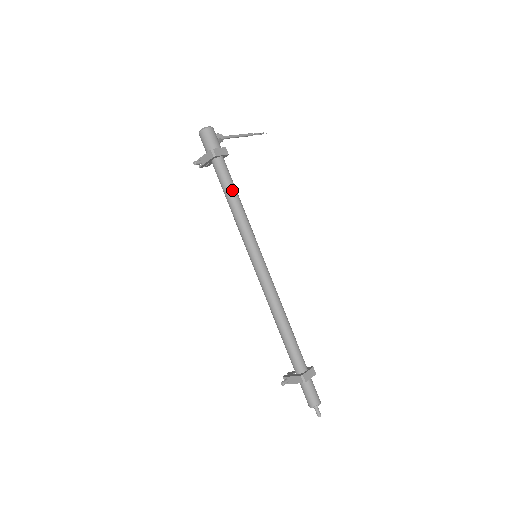
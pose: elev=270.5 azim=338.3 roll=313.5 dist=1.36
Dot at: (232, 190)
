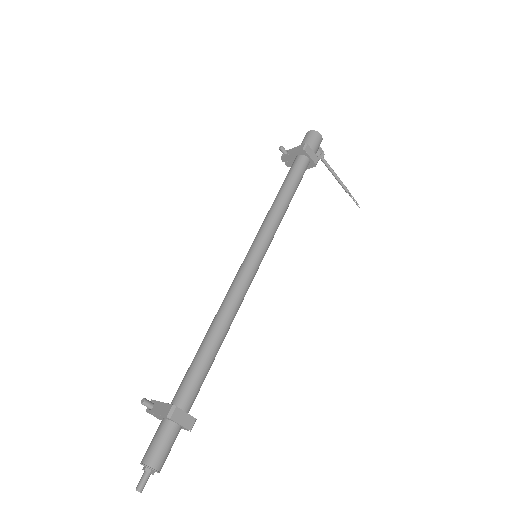
Dot at: (292, 186)
